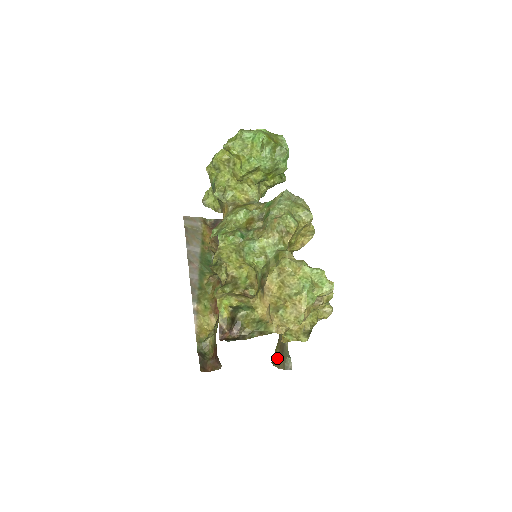
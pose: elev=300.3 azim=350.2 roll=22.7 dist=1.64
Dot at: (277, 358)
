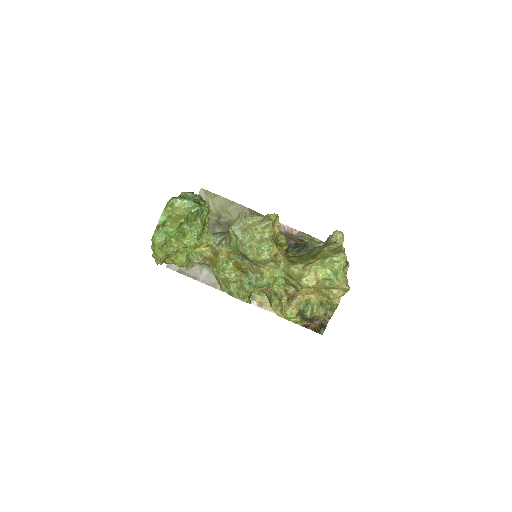
Dot at: occluded
